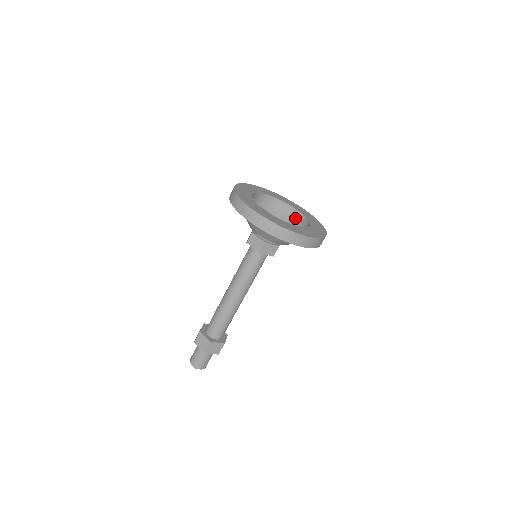
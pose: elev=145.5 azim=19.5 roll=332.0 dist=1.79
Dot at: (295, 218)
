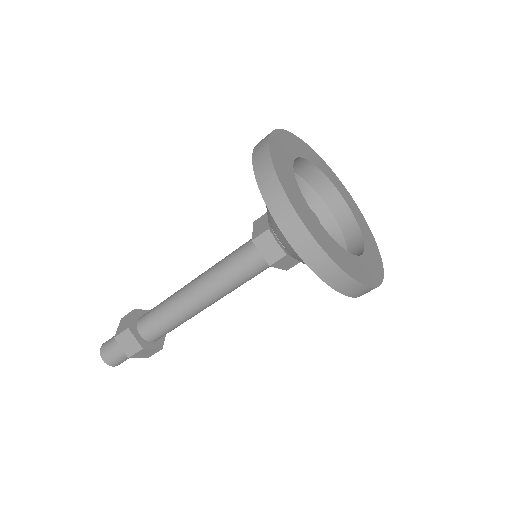
Dot at: (352, 250)
